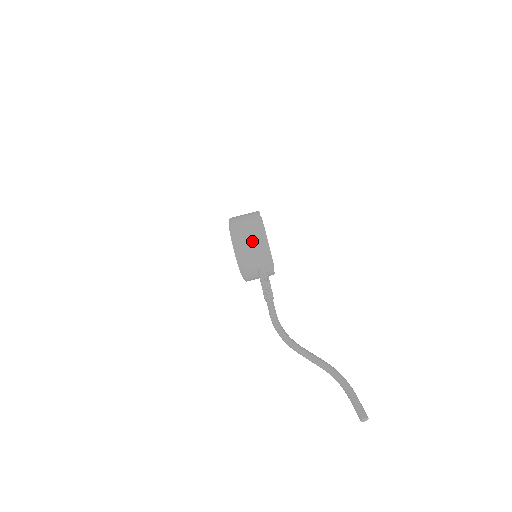
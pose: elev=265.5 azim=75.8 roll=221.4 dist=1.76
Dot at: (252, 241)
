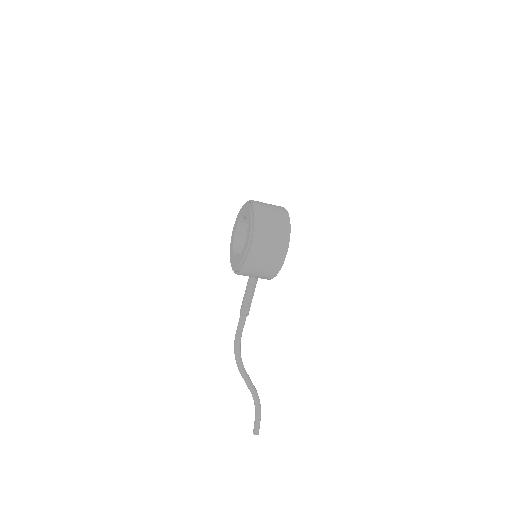
Dot at: (264, 271)
